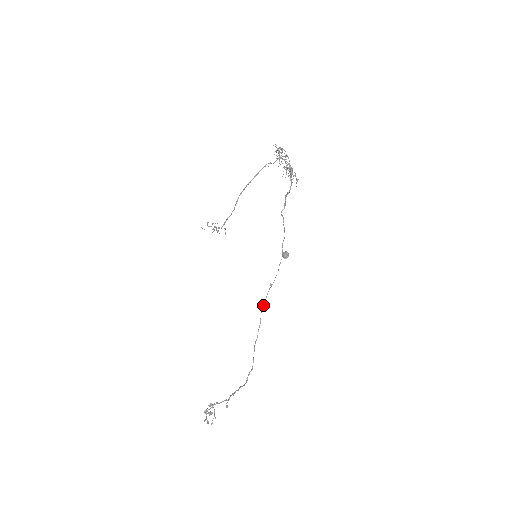
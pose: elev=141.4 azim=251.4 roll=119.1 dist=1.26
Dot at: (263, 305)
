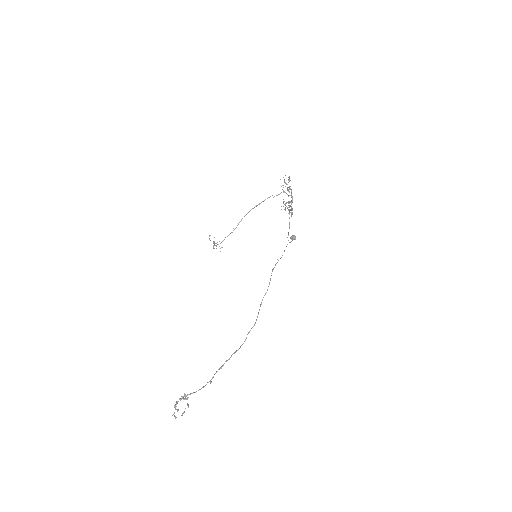
Dot at: (273, 269)
